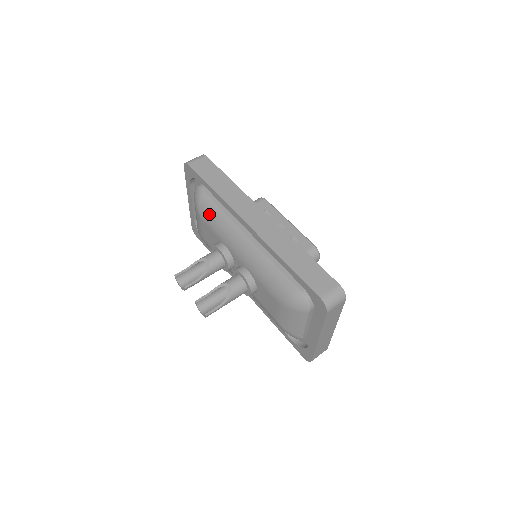
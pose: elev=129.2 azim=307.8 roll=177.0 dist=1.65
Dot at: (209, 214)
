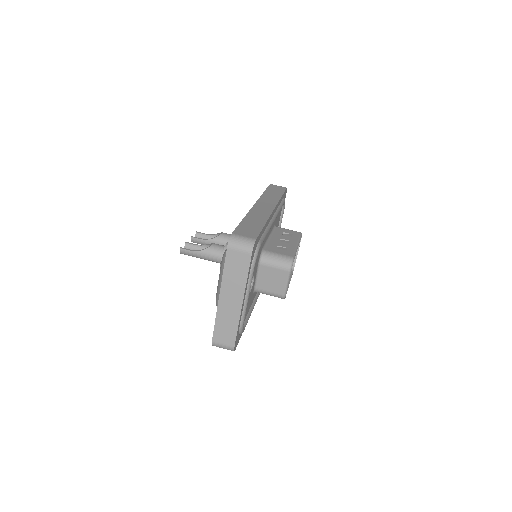
Dot at: occluded
